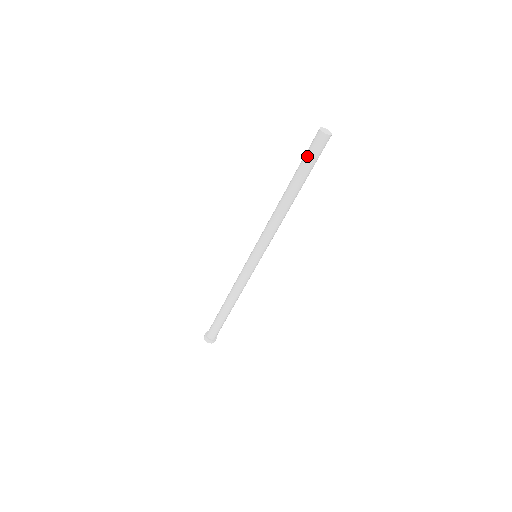
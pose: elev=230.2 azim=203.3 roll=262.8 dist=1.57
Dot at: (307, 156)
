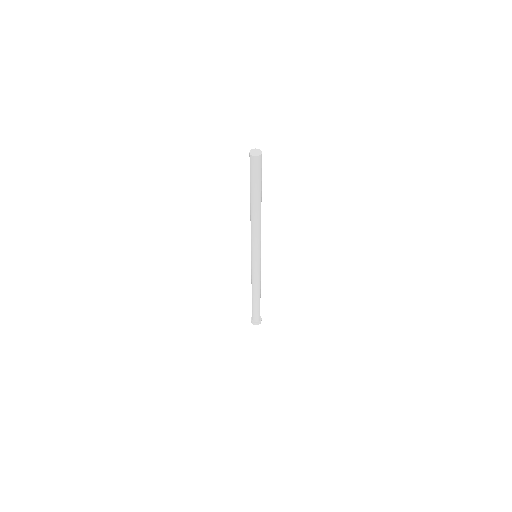
Dot at: occluded
